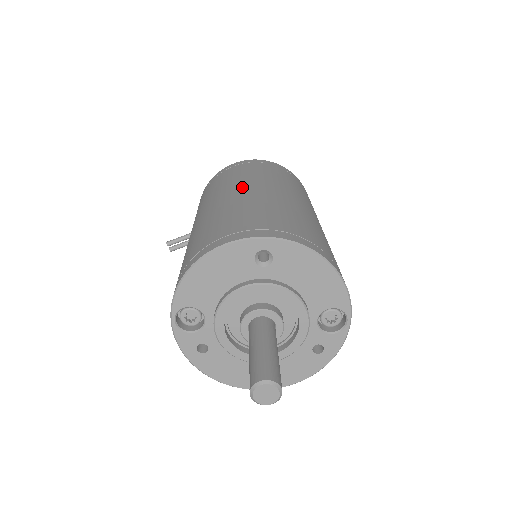
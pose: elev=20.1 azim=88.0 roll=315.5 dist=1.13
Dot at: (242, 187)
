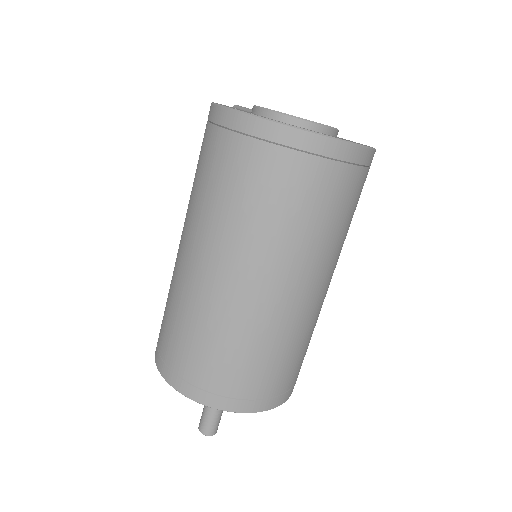
Dot at: (190, 244)
